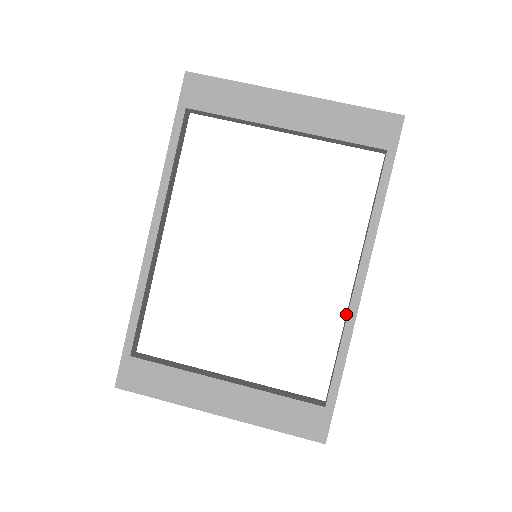
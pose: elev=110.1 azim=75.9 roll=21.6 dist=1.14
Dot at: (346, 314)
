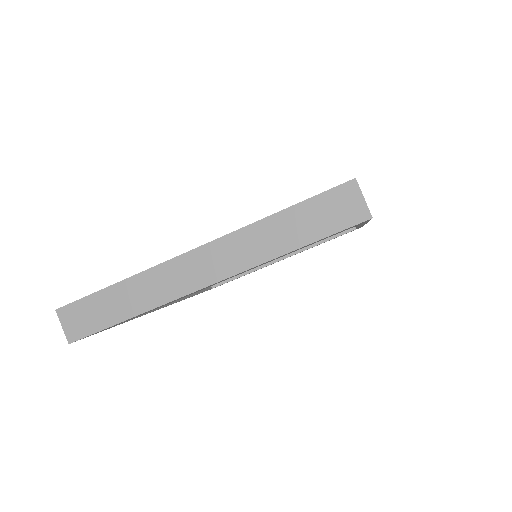
Dot at: occluded
